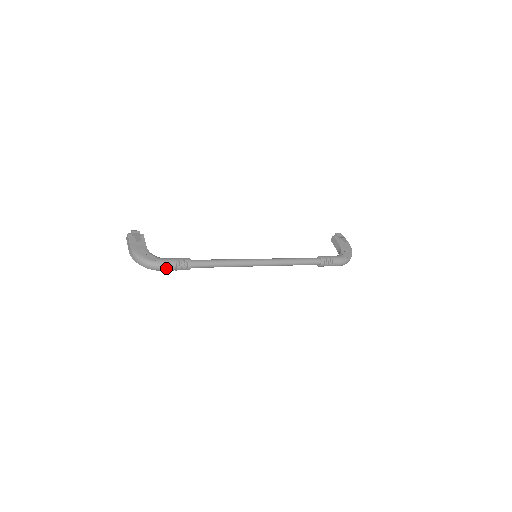
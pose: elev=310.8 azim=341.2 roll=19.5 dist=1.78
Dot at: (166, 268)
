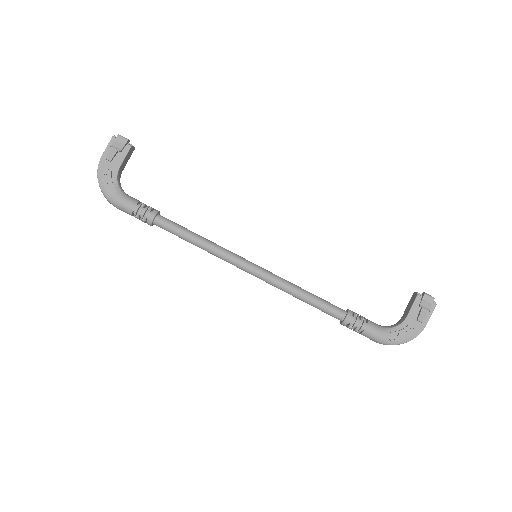
Dot at: (121, 210)
